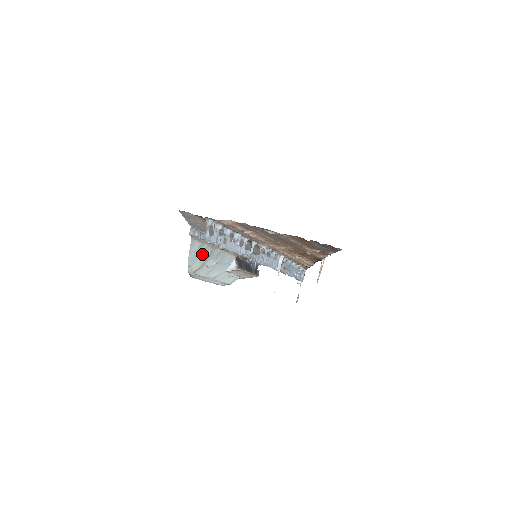
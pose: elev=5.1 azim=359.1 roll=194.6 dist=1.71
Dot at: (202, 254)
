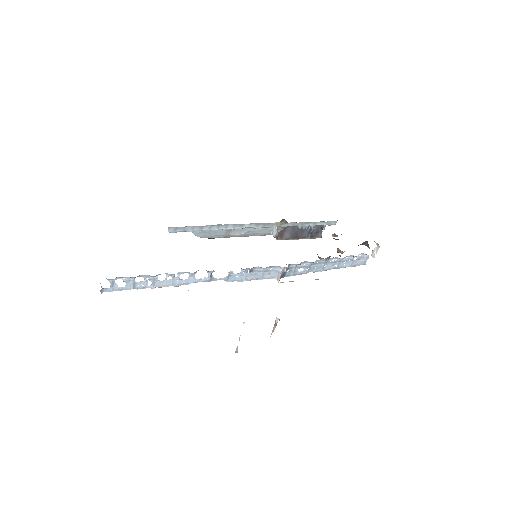
Dot at: (216, 231)
